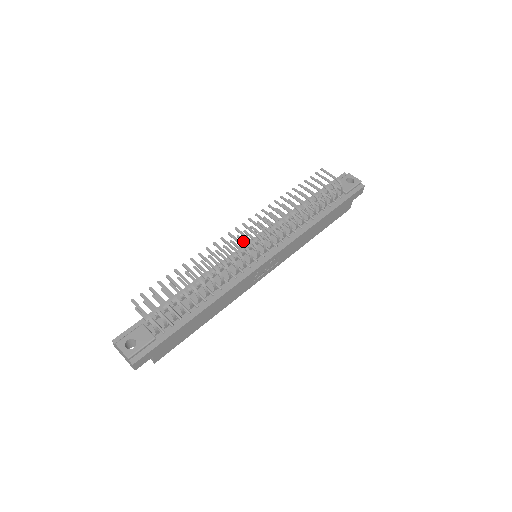
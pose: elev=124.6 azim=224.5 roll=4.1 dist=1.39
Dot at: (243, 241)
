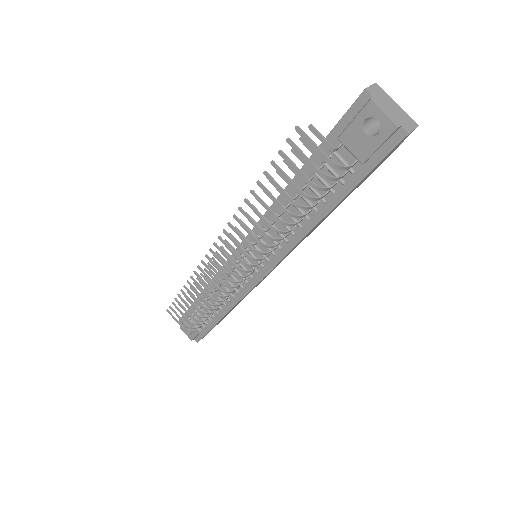
Dot at: (228, 256)
